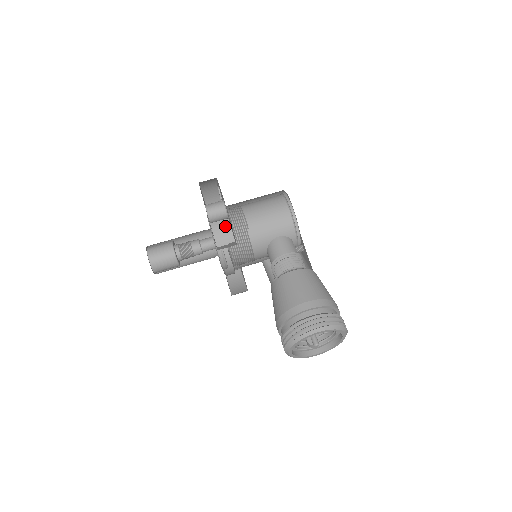
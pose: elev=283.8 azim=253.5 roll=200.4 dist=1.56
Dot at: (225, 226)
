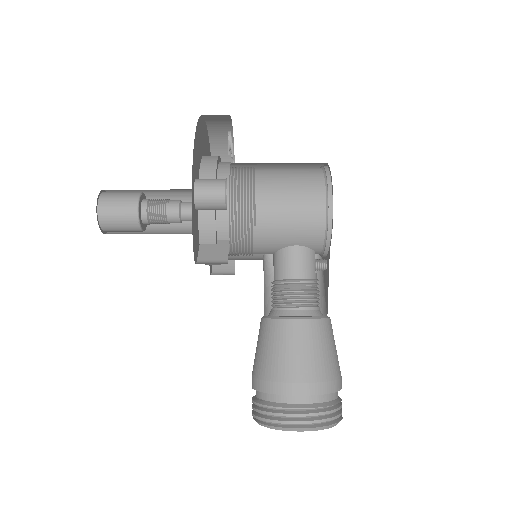
Dot at: (220, 214)
